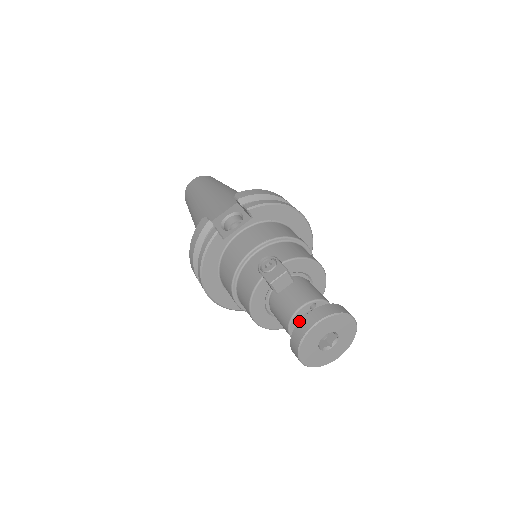
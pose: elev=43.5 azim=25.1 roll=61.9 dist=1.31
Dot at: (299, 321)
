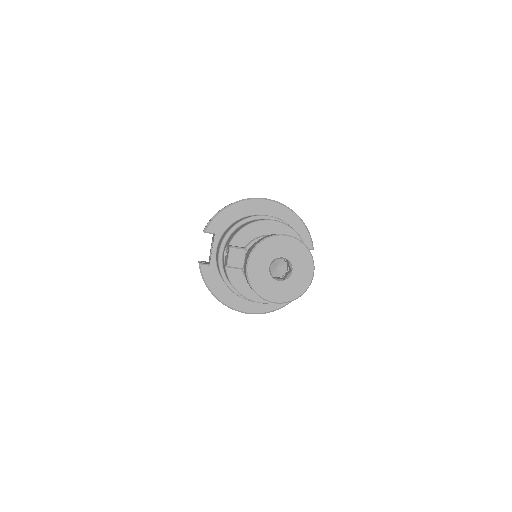
Dot at: occluded
